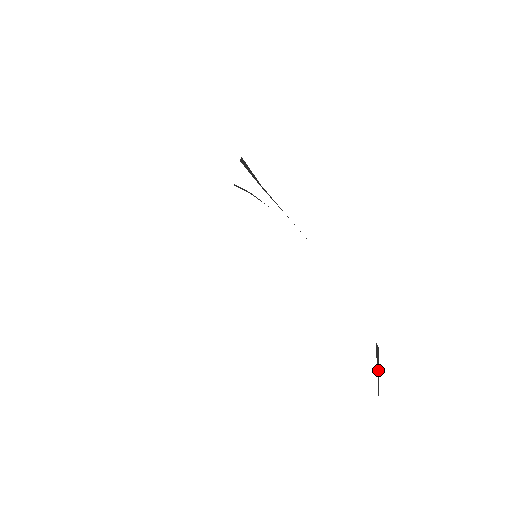
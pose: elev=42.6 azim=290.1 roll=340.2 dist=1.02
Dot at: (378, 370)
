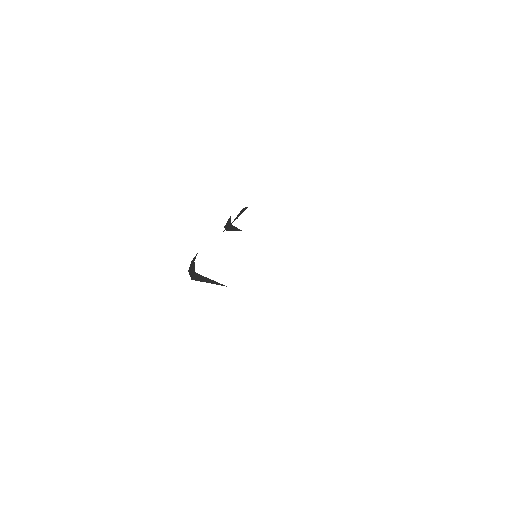
Dot at: occluded
